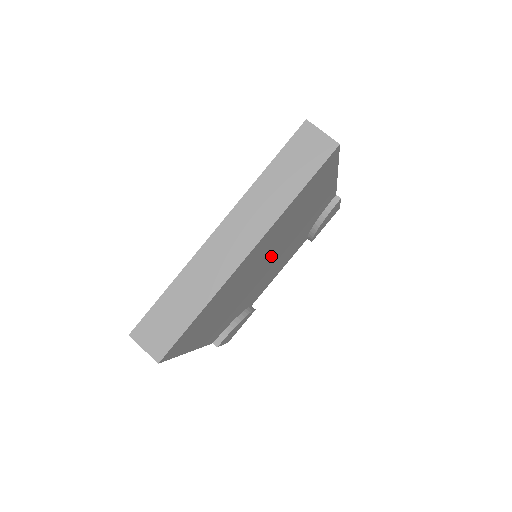
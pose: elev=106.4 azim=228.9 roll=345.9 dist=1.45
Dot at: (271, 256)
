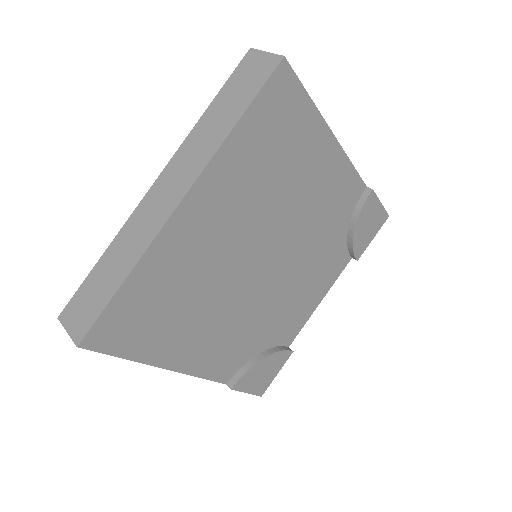
Dot at: (263, 245)
